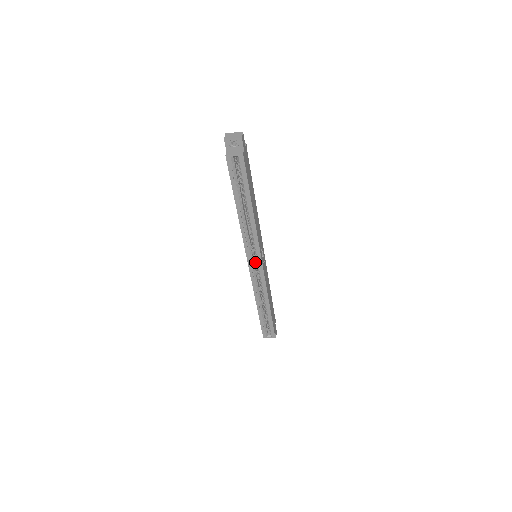
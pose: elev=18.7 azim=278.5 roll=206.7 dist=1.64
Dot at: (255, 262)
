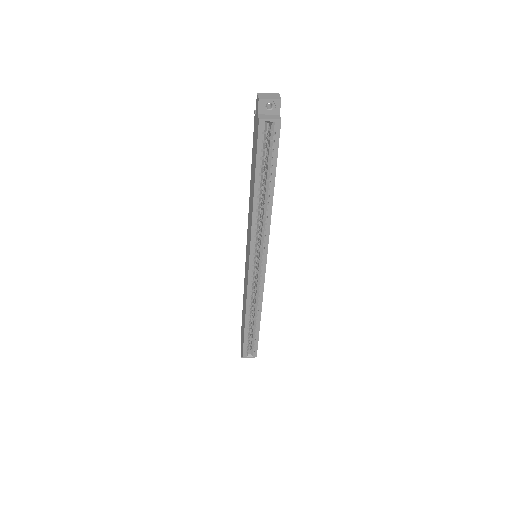
Dot at: occluded
